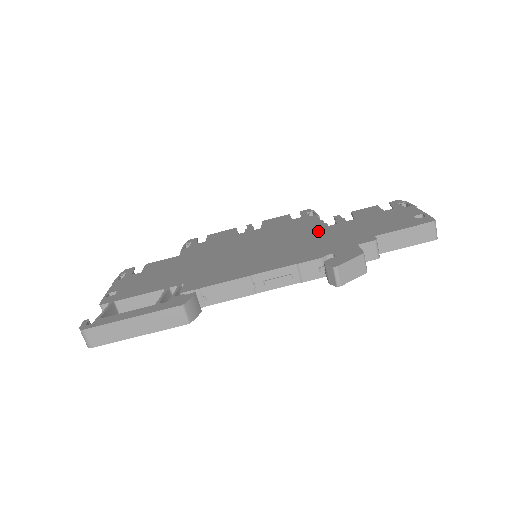
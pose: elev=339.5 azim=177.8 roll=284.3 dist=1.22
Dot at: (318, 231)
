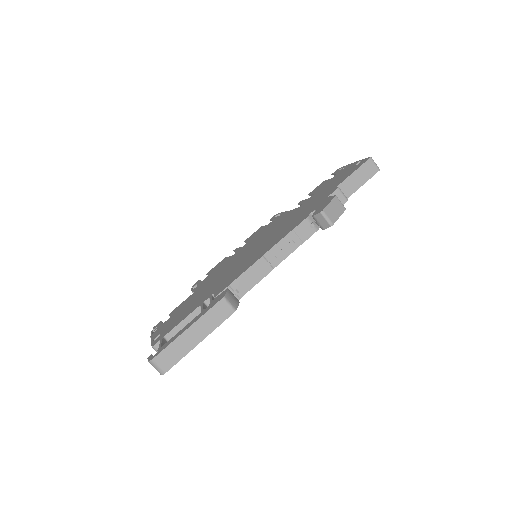
Dot at: (293, 214)
